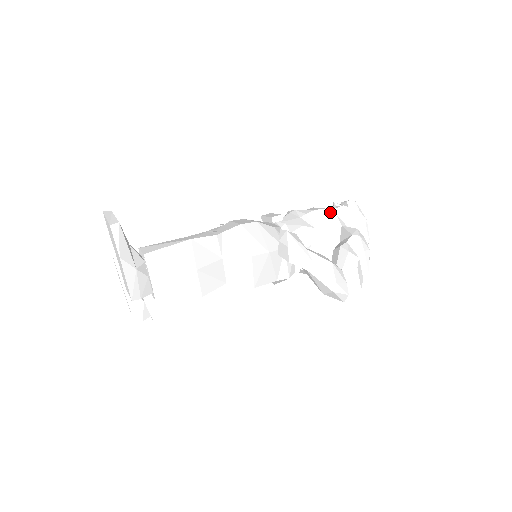
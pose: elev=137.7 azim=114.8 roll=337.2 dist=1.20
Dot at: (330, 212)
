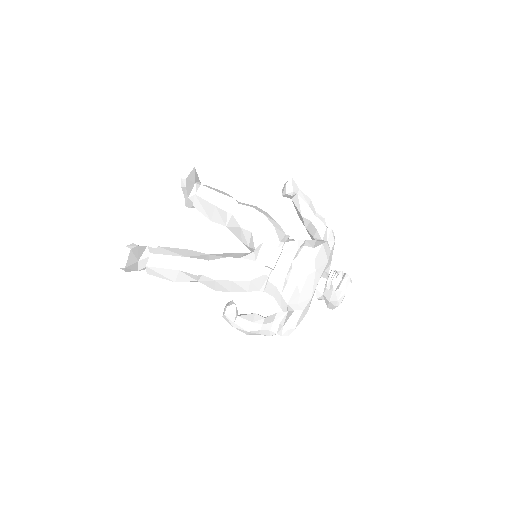
Dot at: (298, 298)
